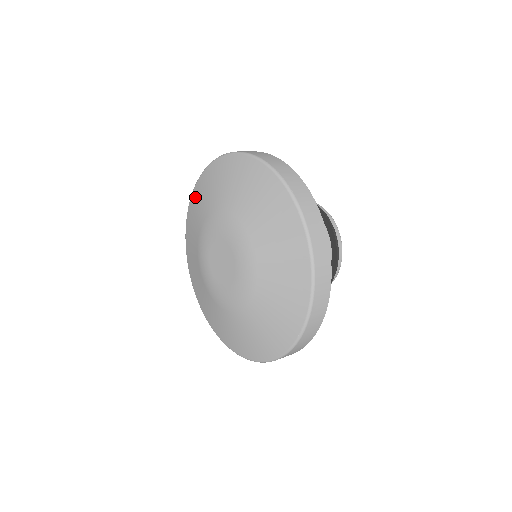
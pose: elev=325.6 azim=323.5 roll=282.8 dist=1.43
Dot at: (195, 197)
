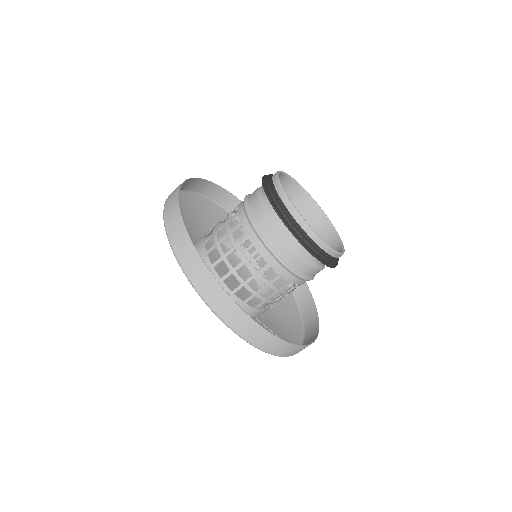
Dot at: occluded
